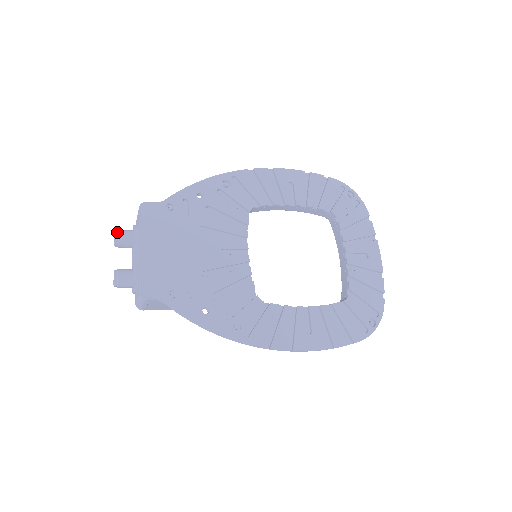
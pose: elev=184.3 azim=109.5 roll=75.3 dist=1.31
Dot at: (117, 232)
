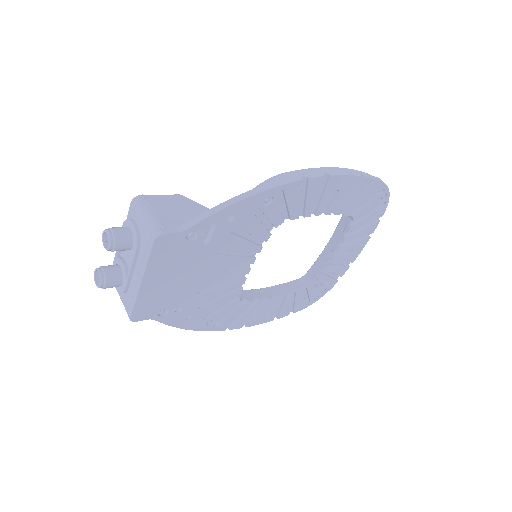
Dot at: (113, 242)
